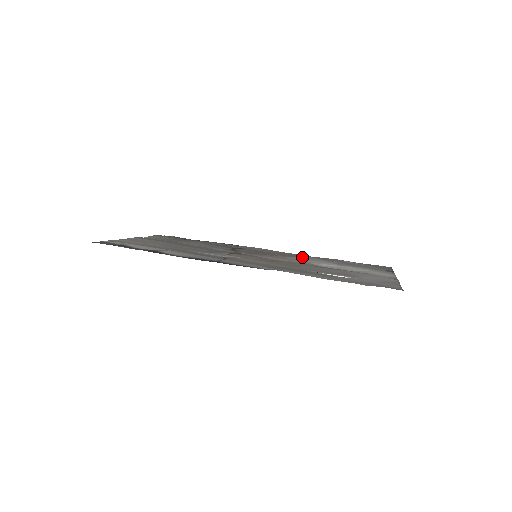
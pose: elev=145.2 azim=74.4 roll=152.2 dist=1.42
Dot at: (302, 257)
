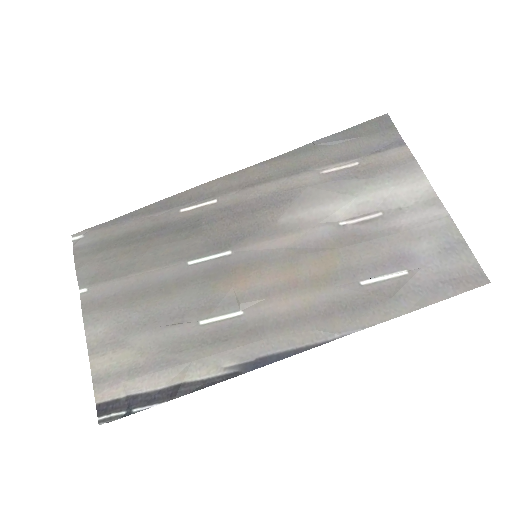
Dot at: (296, 201)
